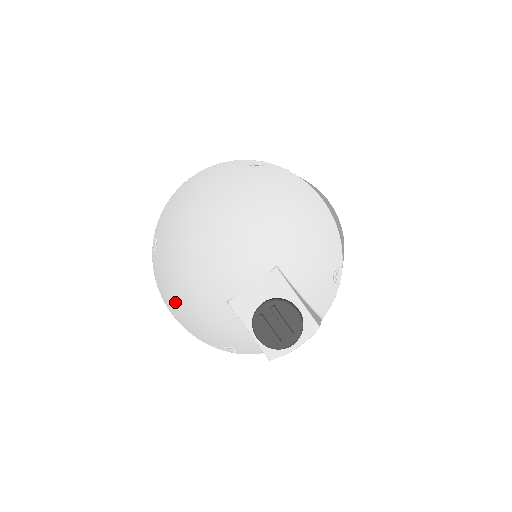
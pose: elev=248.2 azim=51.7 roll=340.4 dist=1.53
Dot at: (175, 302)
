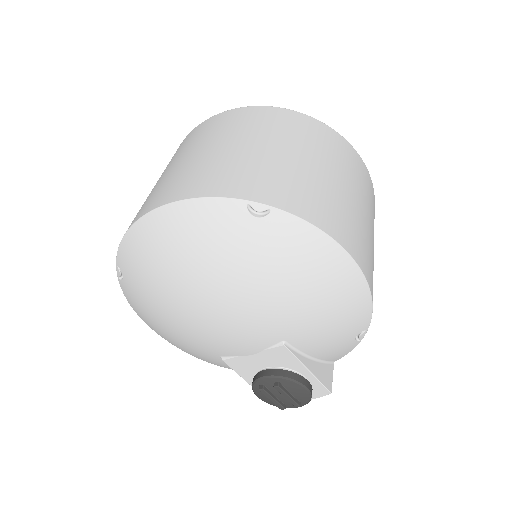
Dot at: (157, 332)
